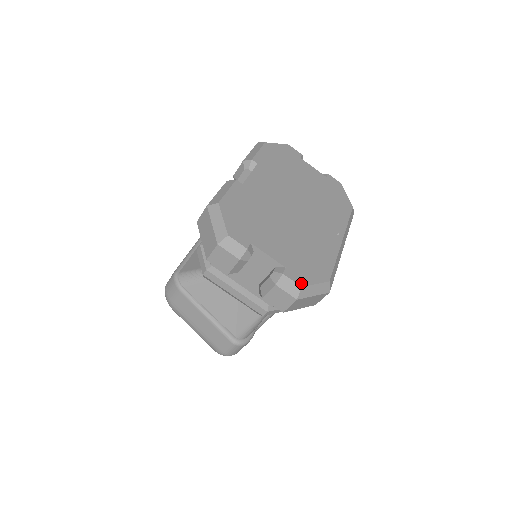
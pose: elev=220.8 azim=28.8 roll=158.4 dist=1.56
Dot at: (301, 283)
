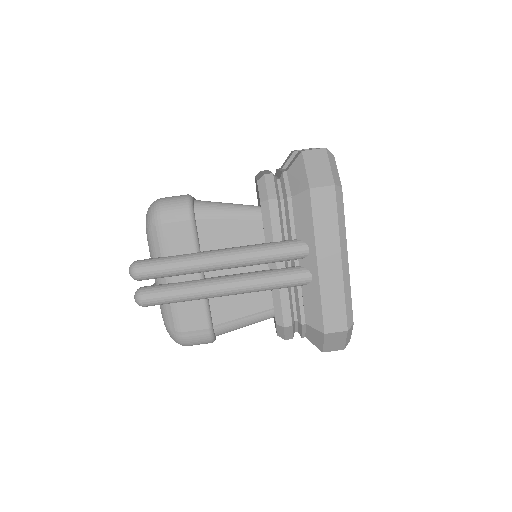
Dot at: (334, 159)
